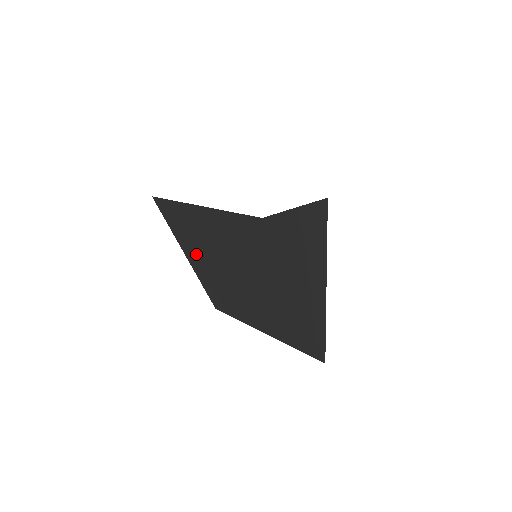
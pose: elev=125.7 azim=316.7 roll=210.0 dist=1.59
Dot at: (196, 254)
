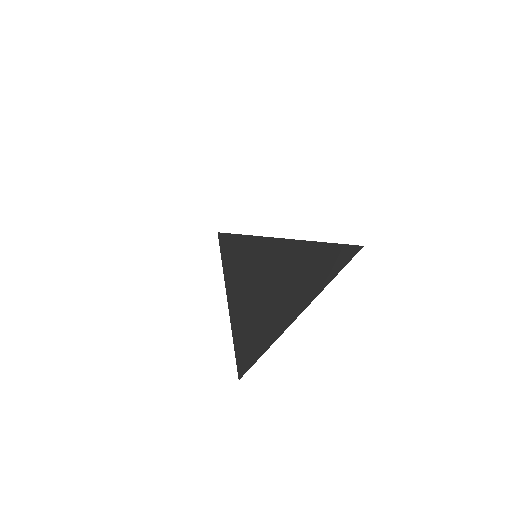
Dot at: occluded
